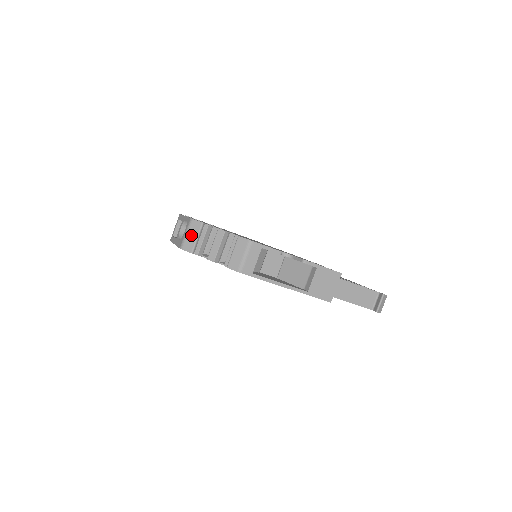
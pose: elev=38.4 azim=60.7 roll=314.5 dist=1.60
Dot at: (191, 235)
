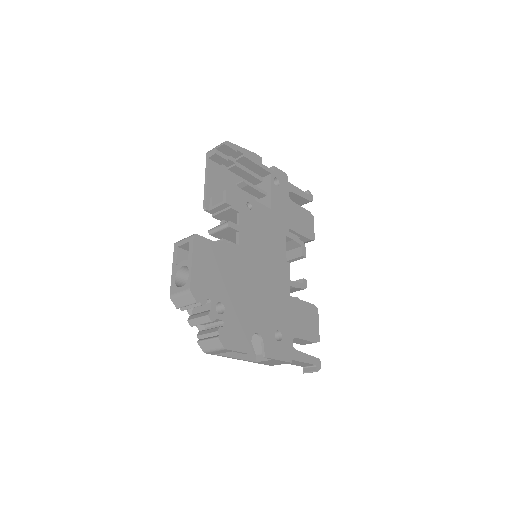
Dot at: (183, 300)
